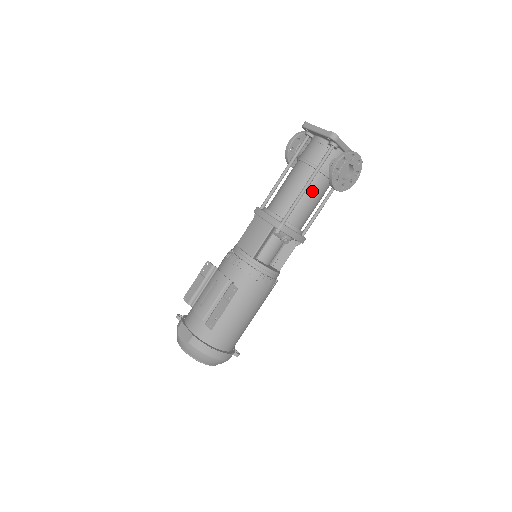
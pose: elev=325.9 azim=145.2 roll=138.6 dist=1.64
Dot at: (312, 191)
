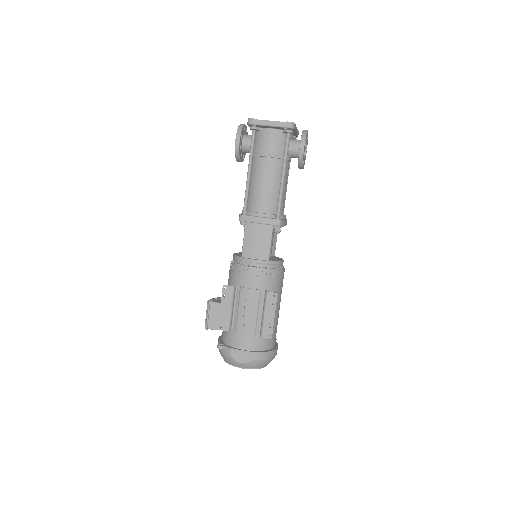
Dot at: (285, 179)
